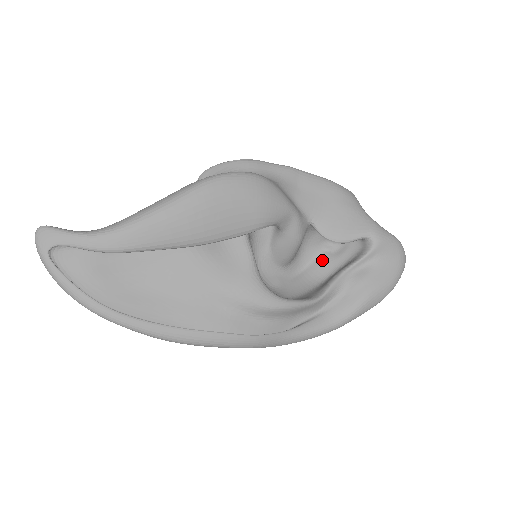
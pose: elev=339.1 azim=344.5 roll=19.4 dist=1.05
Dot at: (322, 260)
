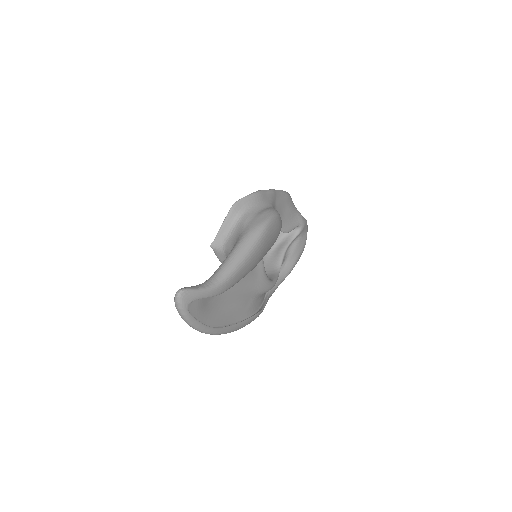
Dot at: occluded
